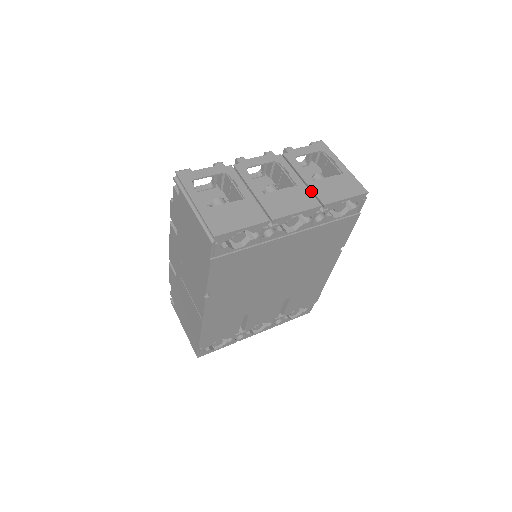
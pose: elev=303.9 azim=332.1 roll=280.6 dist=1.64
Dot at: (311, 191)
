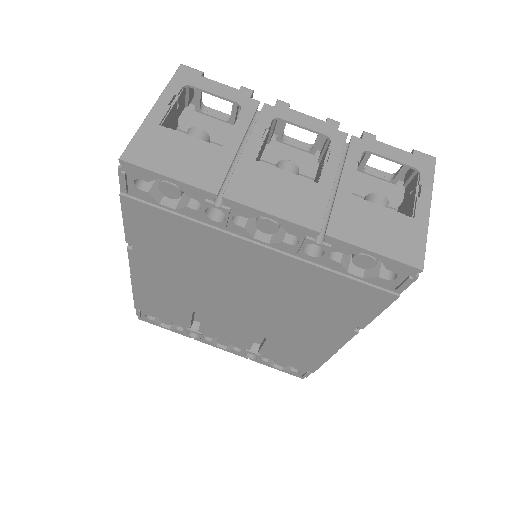
Dot at: (333, 205)
